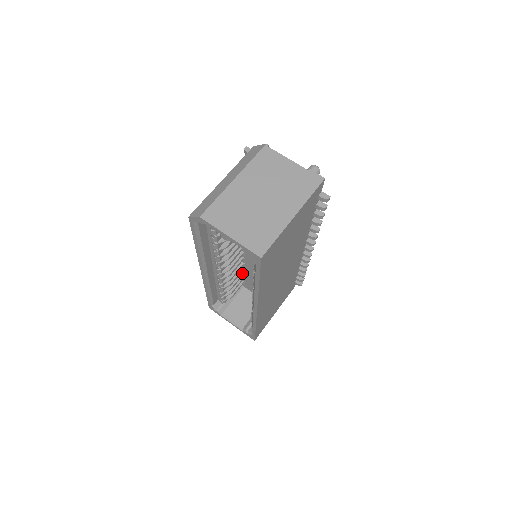
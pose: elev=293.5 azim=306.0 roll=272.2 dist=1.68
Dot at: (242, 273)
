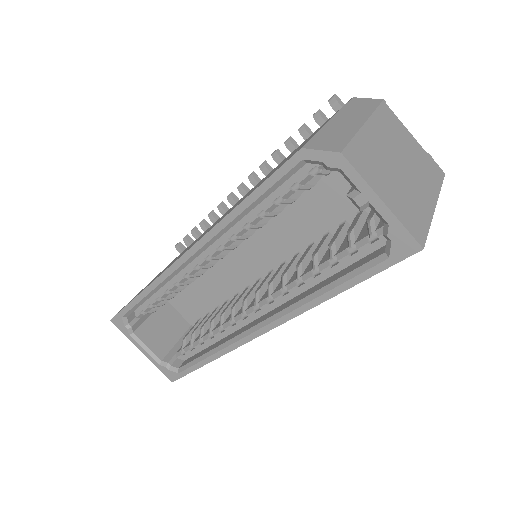
Dot at: occluded
